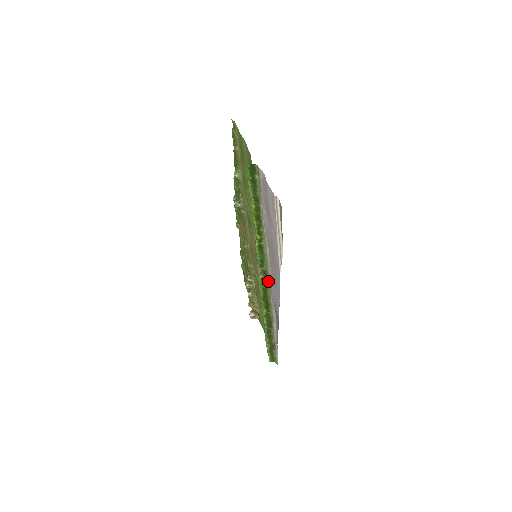
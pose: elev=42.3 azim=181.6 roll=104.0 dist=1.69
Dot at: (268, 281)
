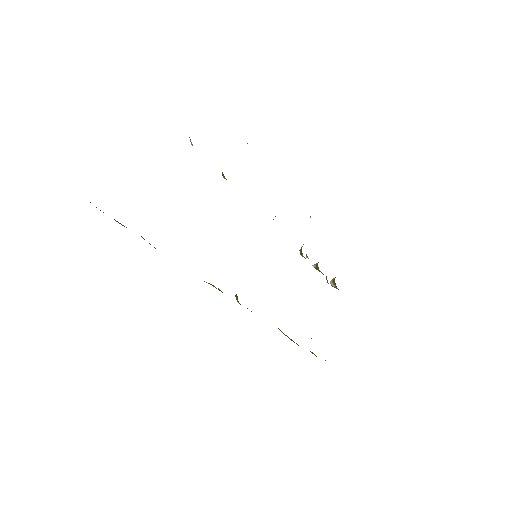
Dot at: occluded
